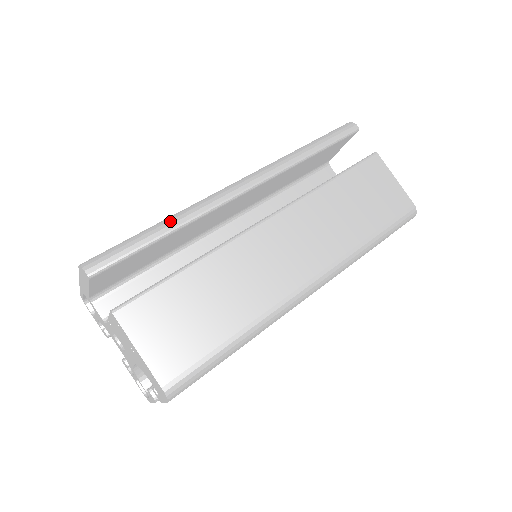
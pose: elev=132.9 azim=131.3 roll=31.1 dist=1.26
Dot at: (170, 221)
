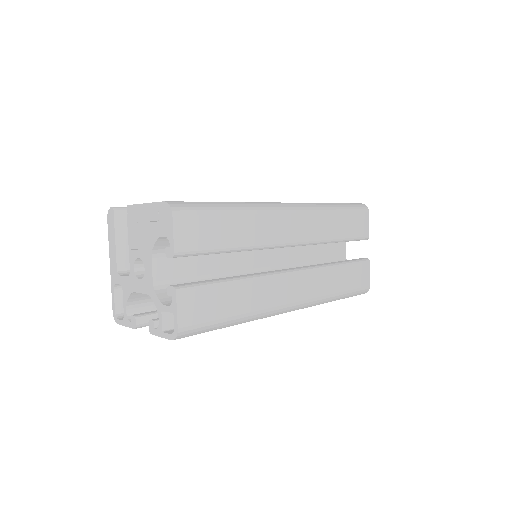
Dot at: occluded
